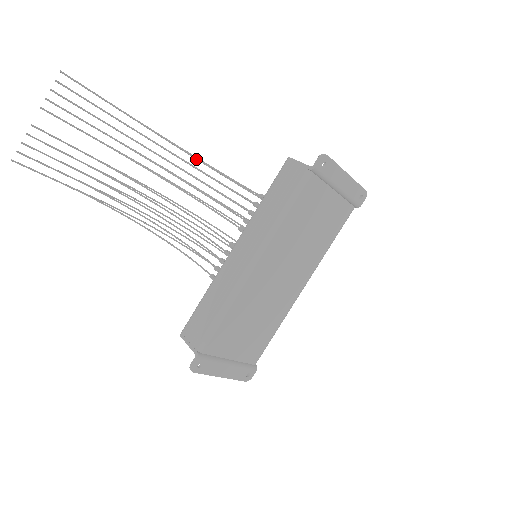
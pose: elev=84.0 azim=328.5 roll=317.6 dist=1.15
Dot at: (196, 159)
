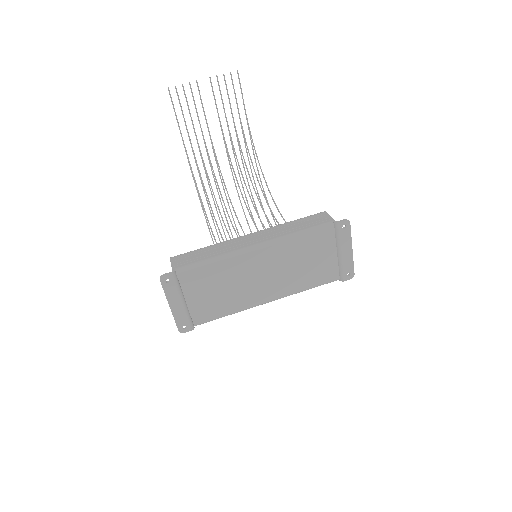
Dot at: (262, 186)
